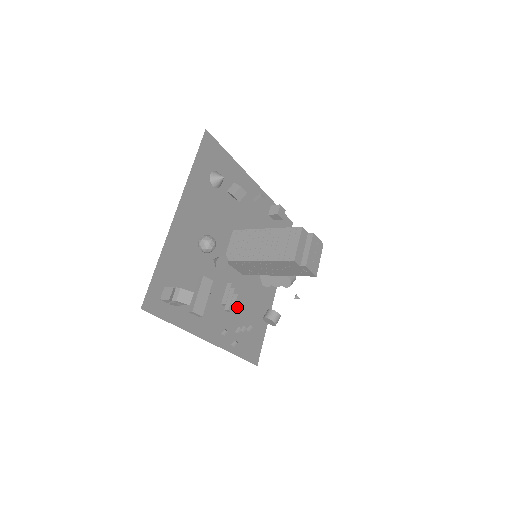
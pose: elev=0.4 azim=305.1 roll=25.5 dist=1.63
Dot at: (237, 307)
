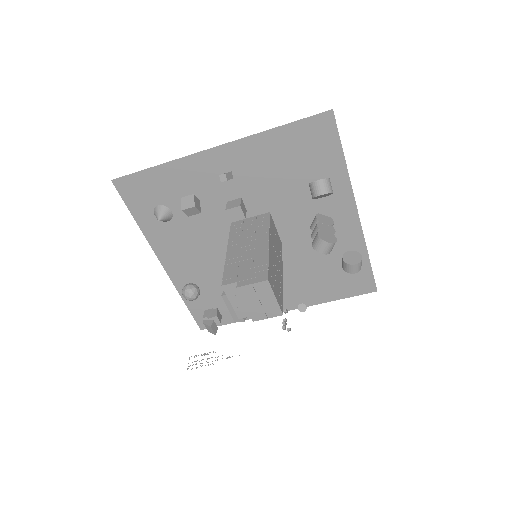
Dot at: (300, 270)
